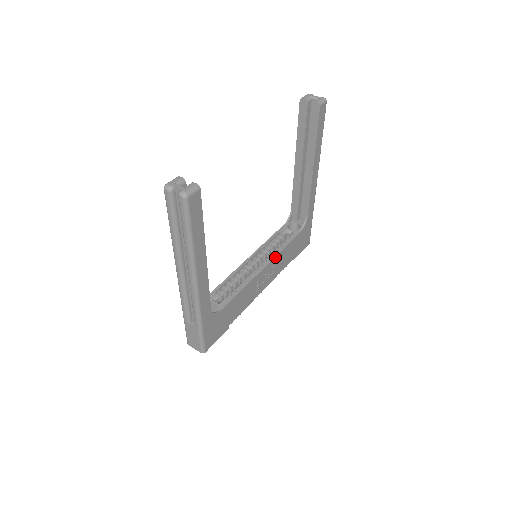
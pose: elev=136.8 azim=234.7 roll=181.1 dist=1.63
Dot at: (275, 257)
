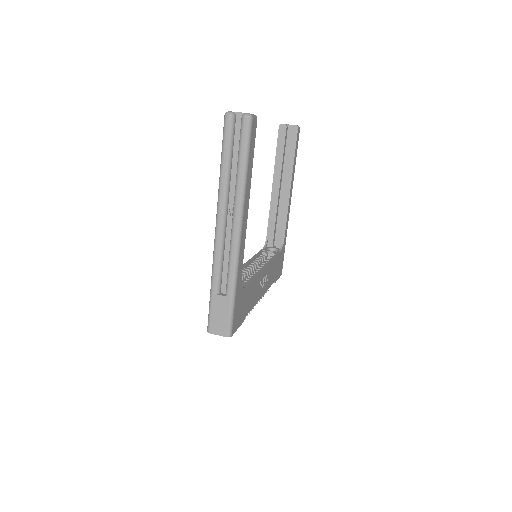
Dot at: (269, 263)
